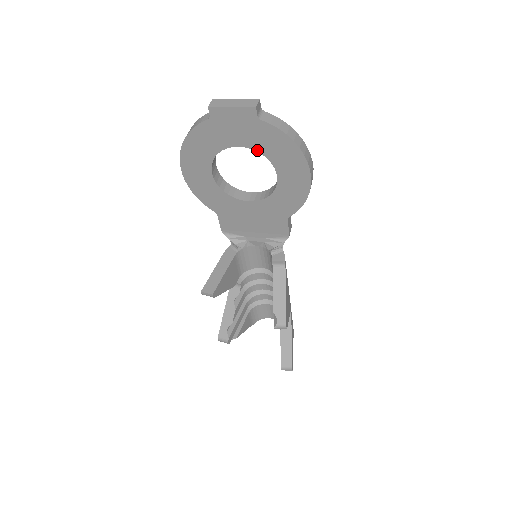
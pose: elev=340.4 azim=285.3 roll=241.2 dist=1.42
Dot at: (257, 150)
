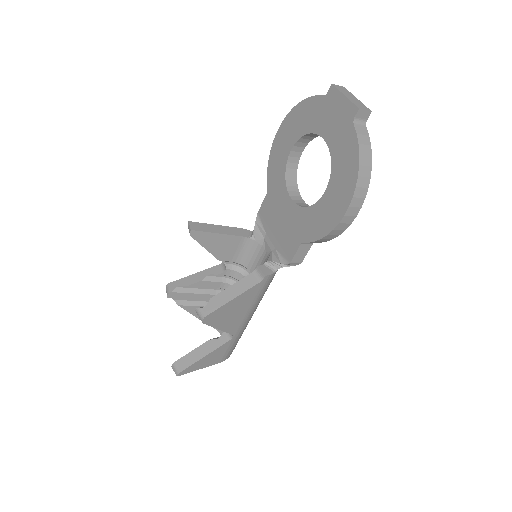
Dot at: (331, 152)
